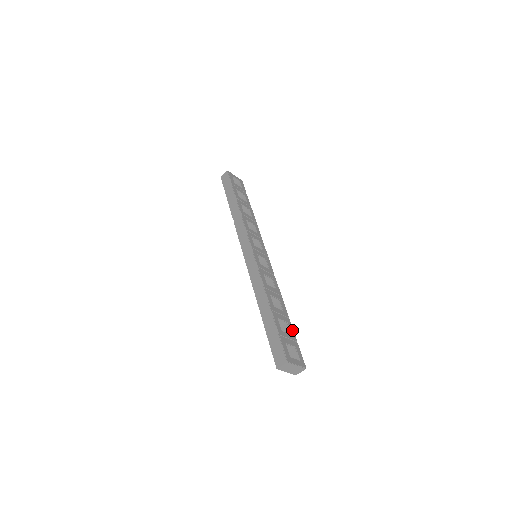
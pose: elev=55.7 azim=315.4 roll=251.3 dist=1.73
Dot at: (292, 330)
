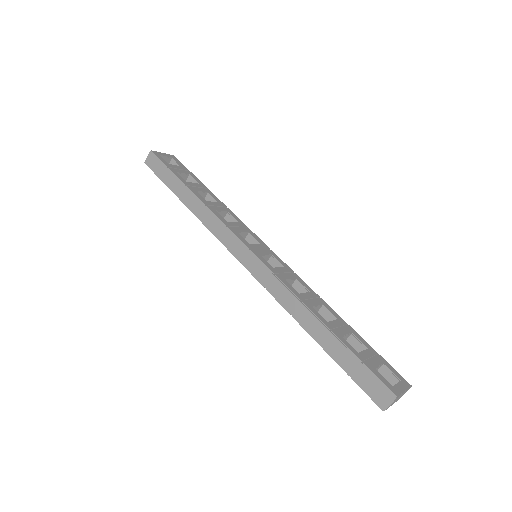
Dot at: (363, 340)
